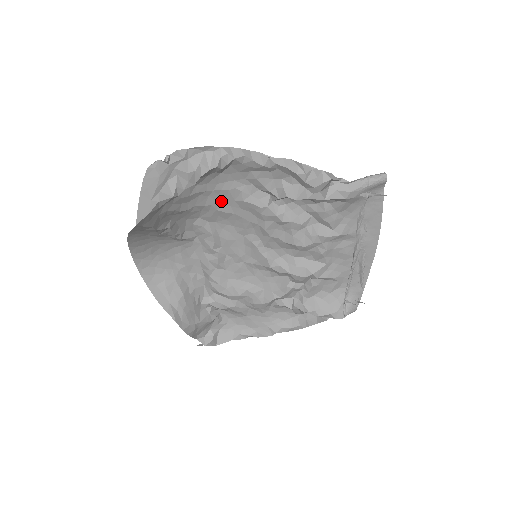
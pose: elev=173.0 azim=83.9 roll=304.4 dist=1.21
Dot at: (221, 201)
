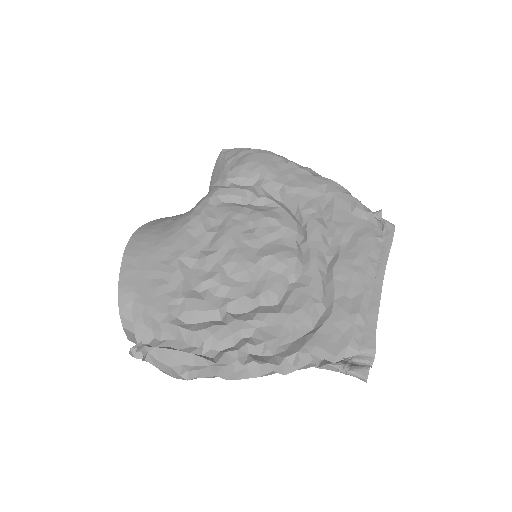
Dot at: occluded
